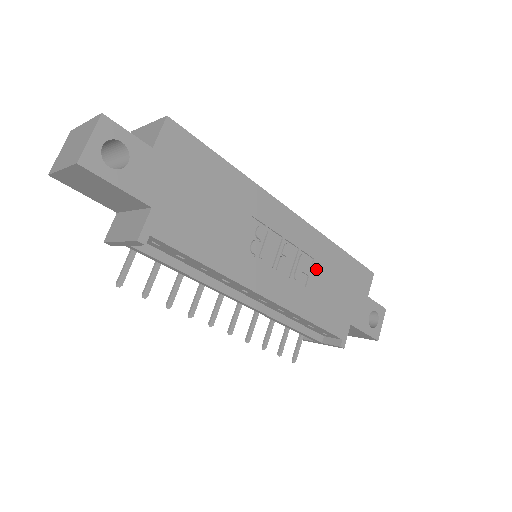
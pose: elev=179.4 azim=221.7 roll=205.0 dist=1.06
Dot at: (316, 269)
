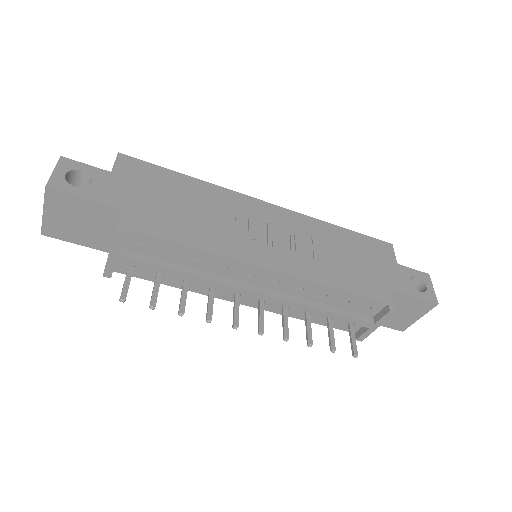
Dot at: (319, 244)
